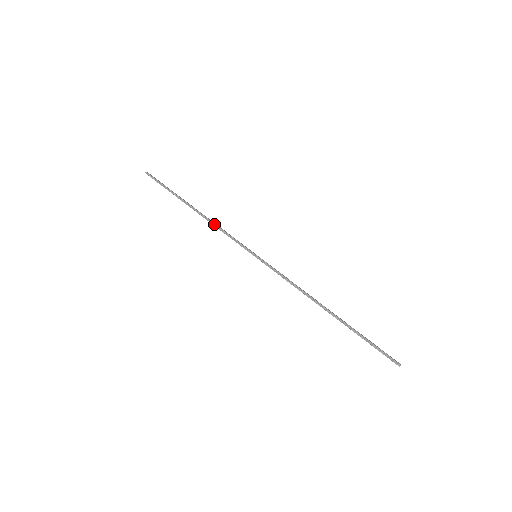
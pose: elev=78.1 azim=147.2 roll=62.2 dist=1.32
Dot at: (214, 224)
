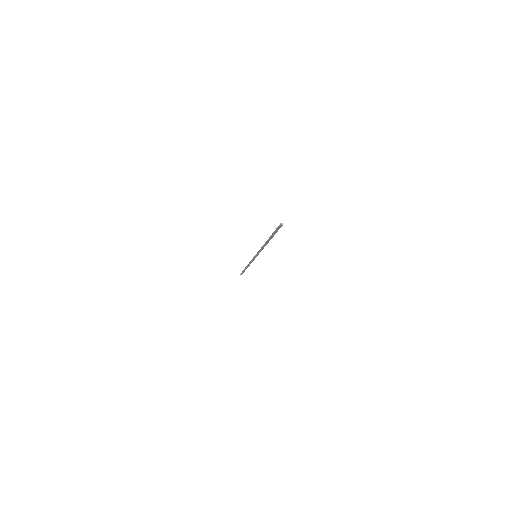
Dot at: occluded
